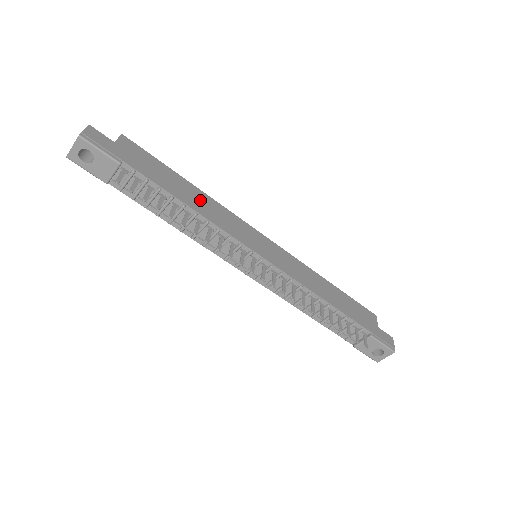
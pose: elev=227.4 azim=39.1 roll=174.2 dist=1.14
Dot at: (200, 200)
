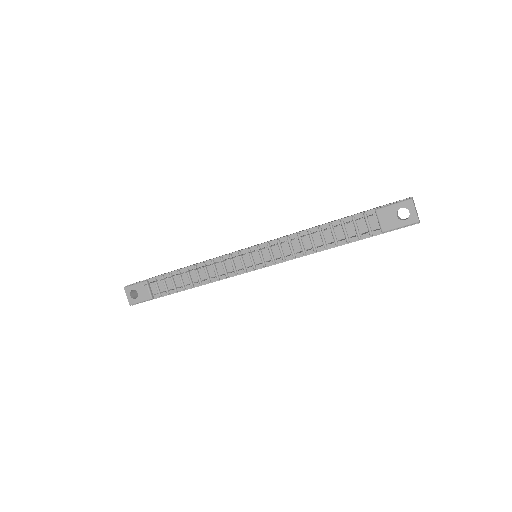
Dot at: occluded
